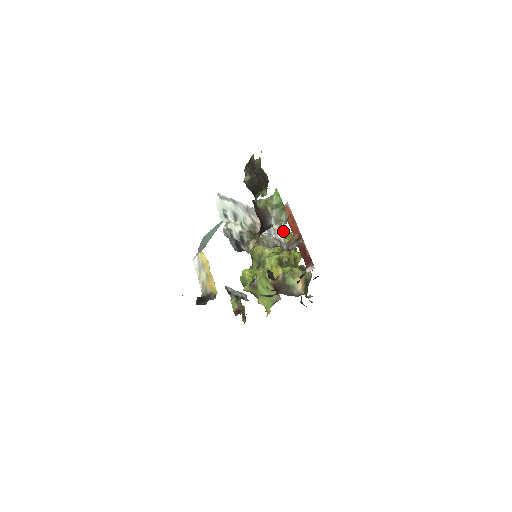
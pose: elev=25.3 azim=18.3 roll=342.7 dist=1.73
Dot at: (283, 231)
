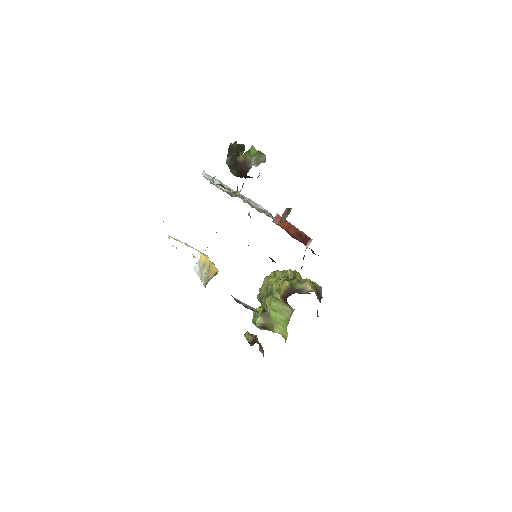
Dot at: occluded
